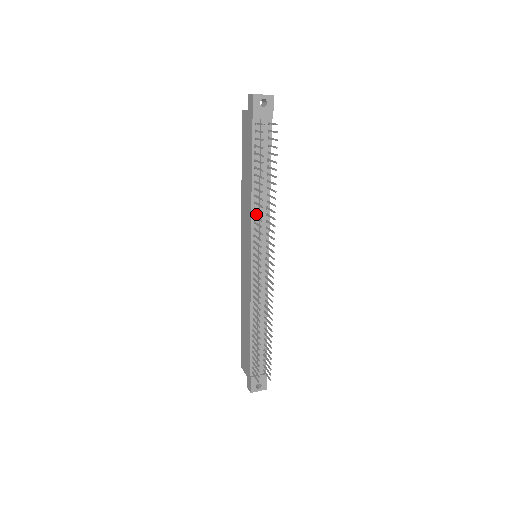
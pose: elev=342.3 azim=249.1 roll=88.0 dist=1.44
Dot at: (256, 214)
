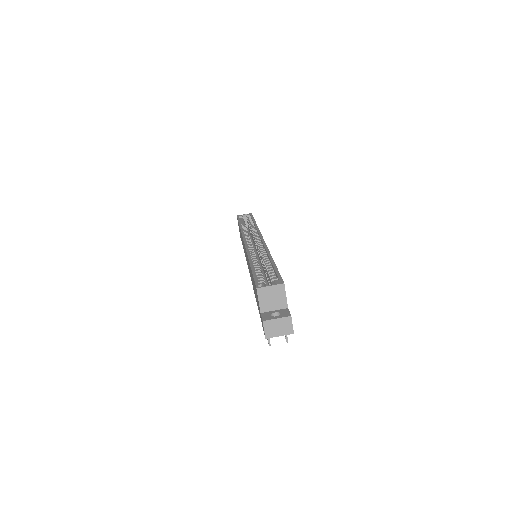
Dot at: occluded
